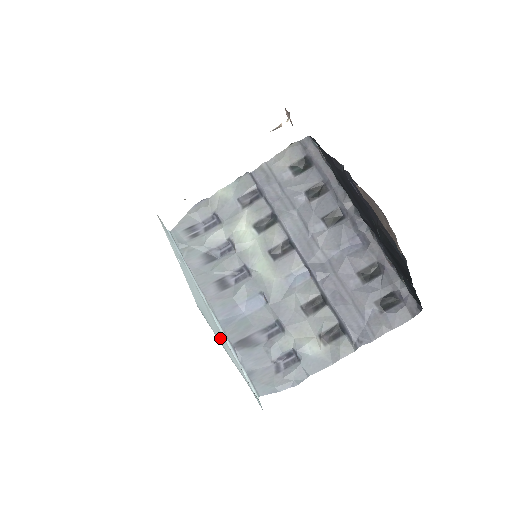
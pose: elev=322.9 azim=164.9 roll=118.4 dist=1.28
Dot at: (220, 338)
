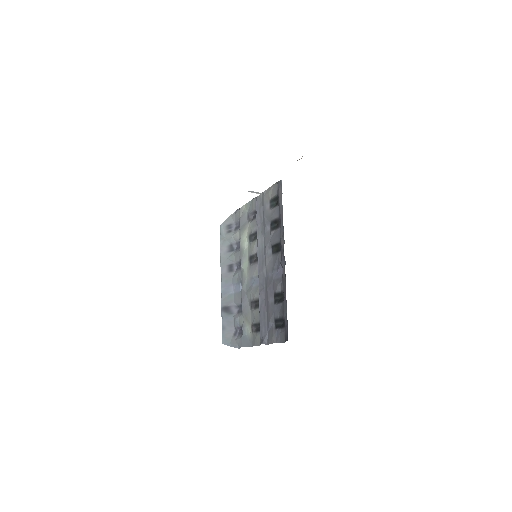
Dot at: occluded
